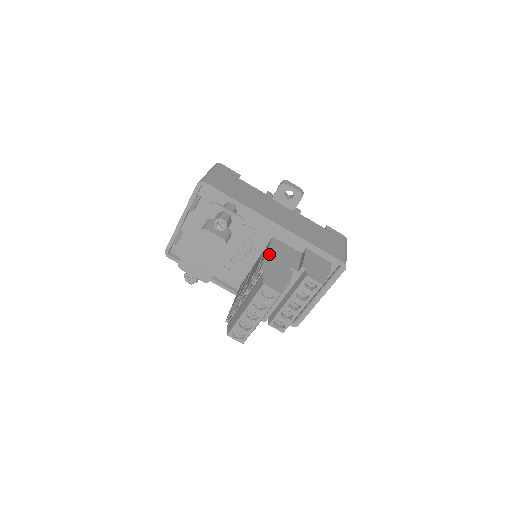
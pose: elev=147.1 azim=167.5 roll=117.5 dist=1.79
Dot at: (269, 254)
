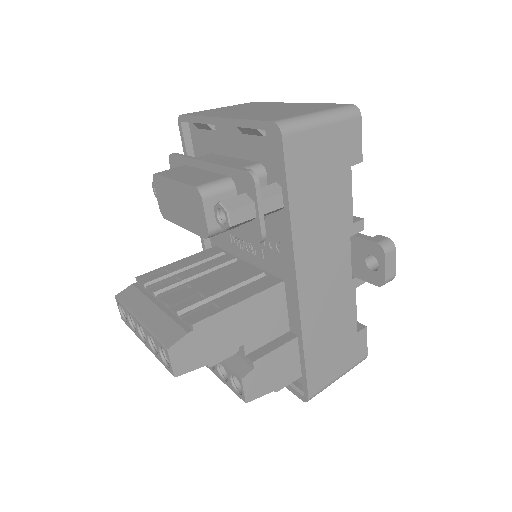
Dot at: (240, 306)
